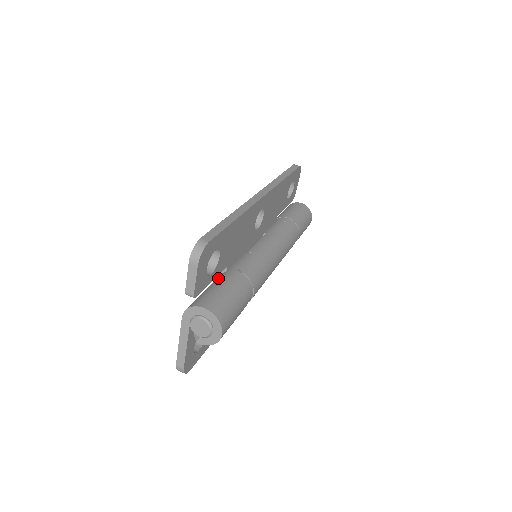
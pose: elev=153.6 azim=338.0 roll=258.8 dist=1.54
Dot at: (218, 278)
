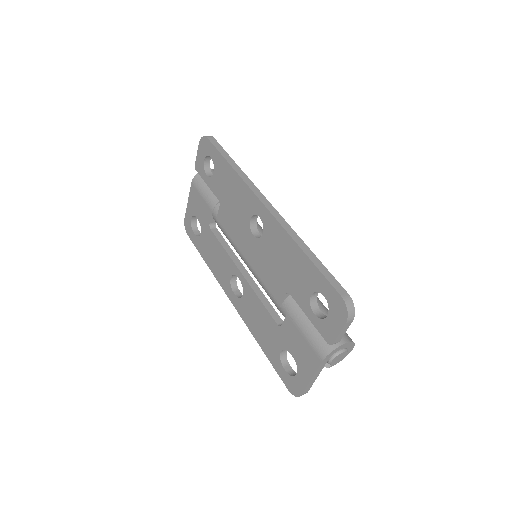
Dot at: occluded
